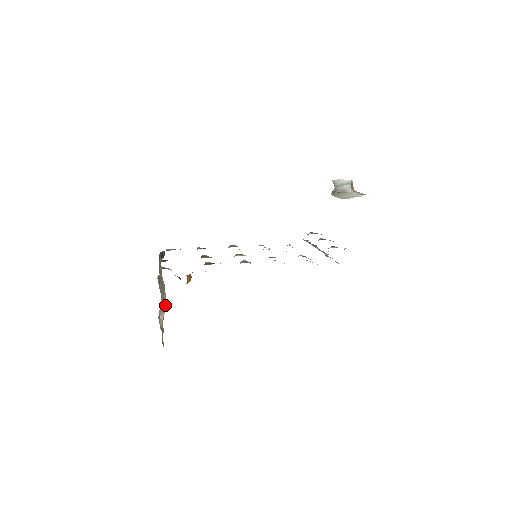
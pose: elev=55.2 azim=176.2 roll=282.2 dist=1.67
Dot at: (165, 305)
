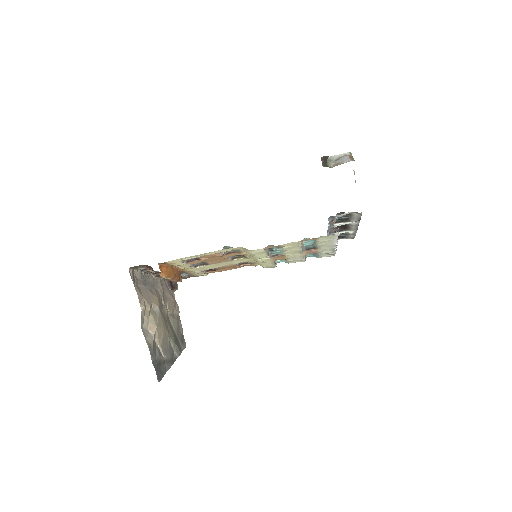
Dot at: (159, 322)
